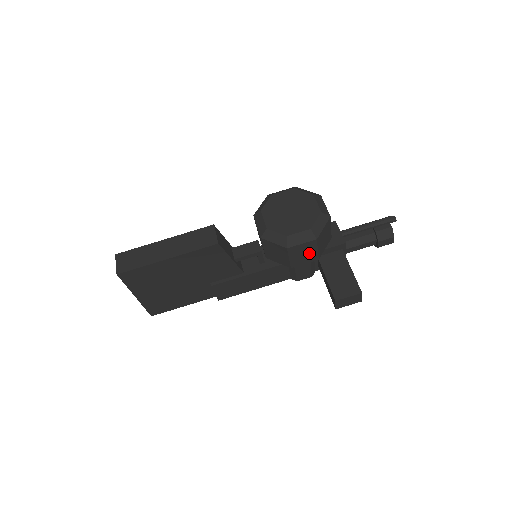
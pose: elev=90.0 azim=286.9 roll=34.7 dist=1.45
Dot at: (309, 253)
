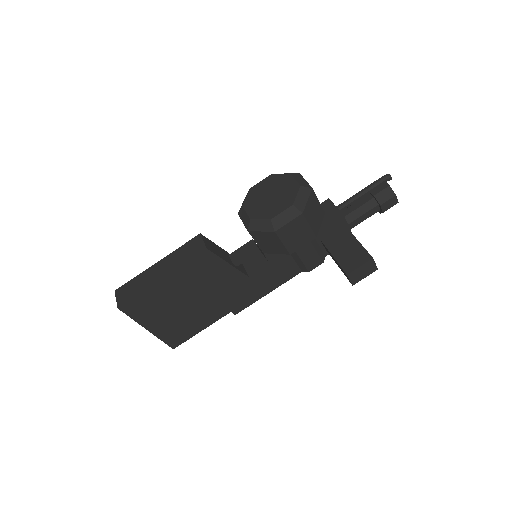
Dot at: (302, 232)
